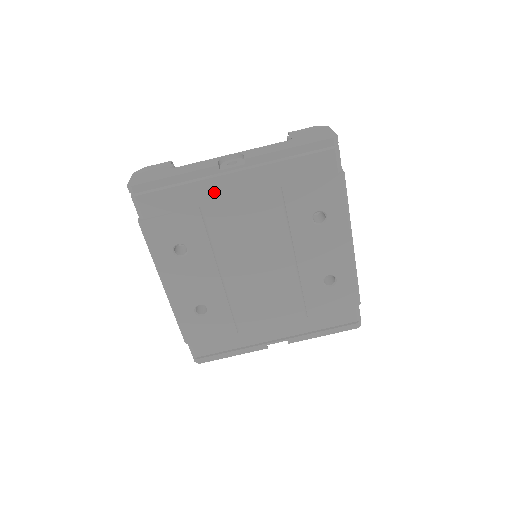
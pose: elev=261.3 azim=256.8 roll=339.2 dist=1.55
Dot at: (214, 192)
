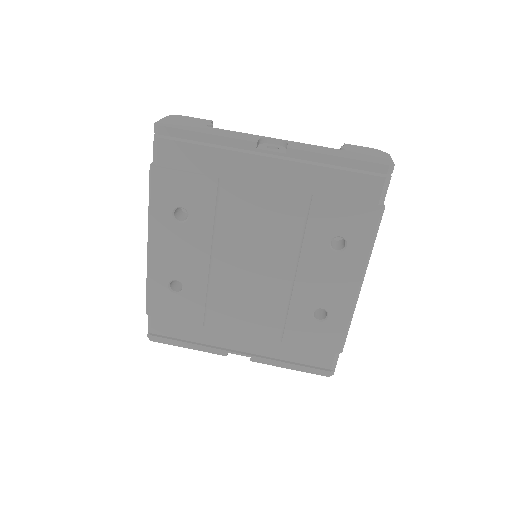
Dot at: (241, 169)
